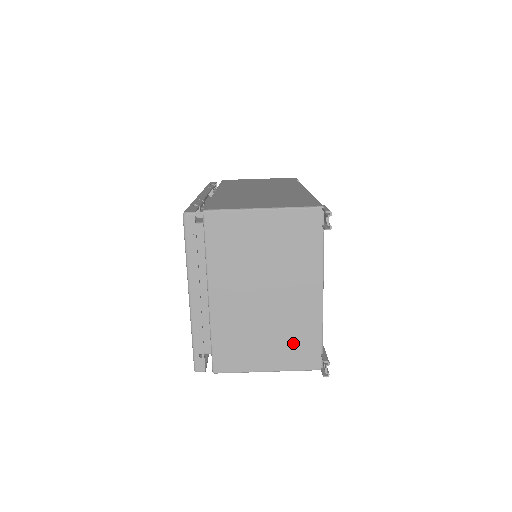
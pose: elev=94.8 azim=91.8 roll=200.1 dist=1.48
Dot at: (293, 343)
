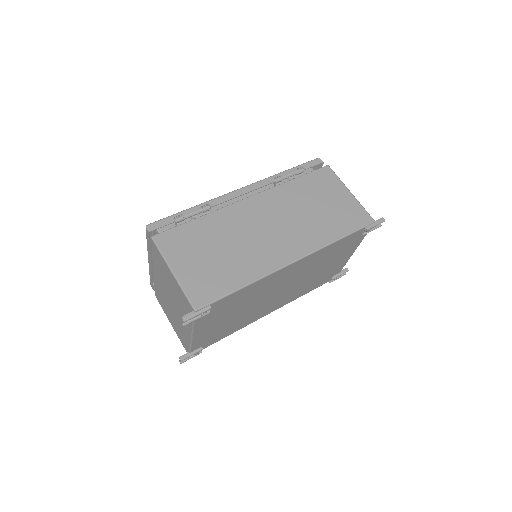
Dot at: (180, 332)
